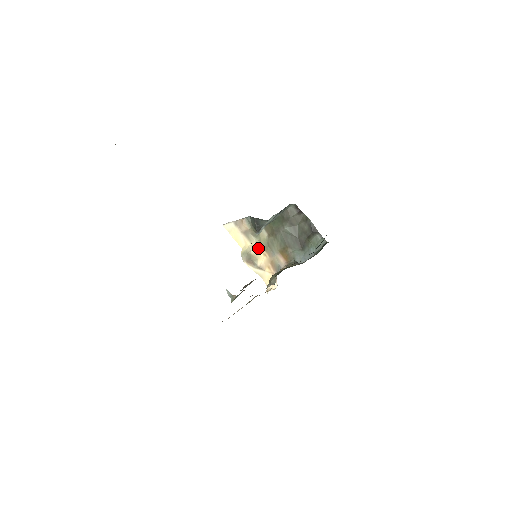
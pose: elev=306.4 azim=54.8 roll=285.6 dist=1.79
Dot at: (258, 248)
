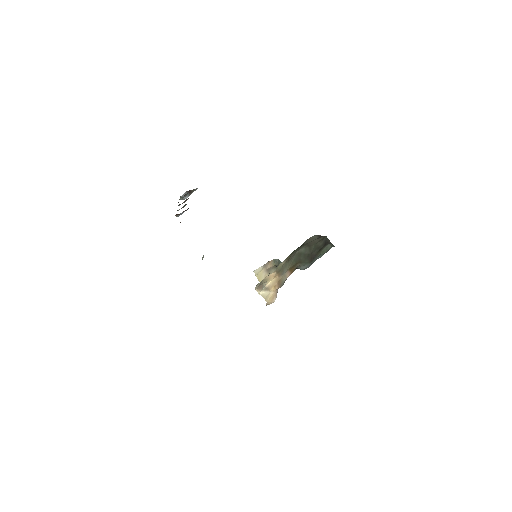
Dot at: (272, 273)
